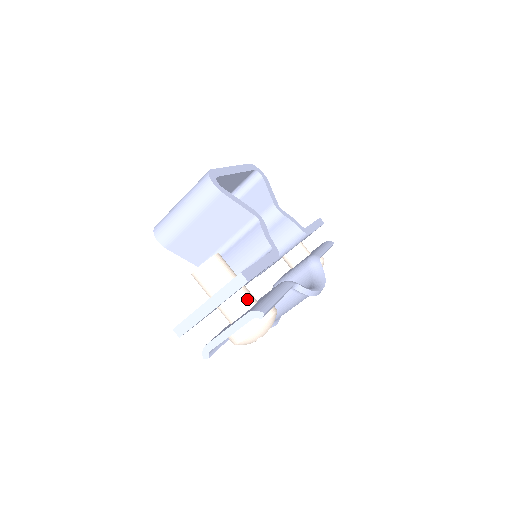
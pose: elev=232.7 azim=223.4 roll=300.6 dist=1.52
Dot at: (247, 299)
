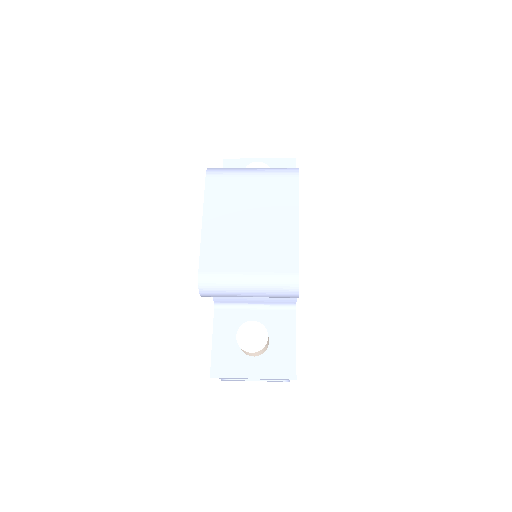
Dot at: occluded
